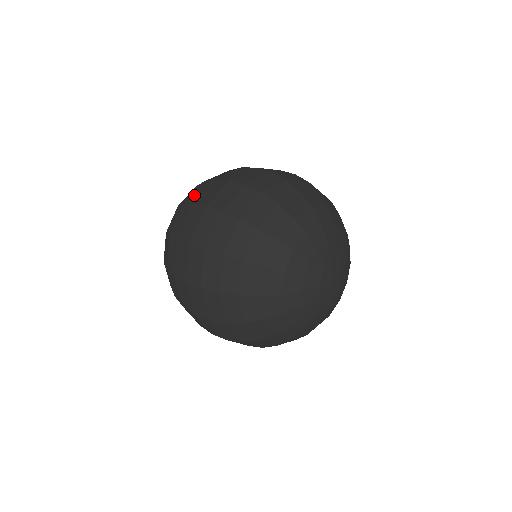
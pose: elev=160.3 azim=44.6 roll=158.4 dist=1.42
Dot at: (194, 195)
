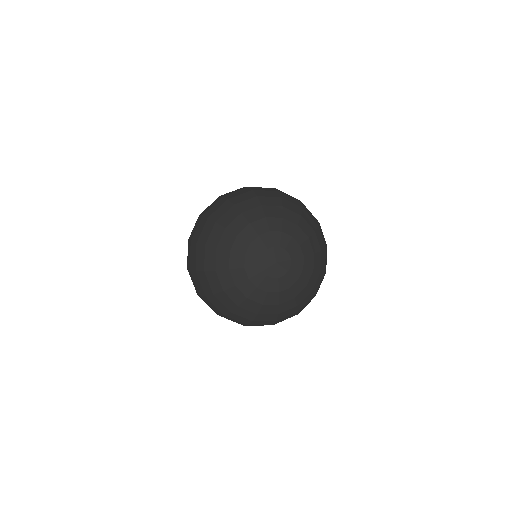
Dot at: occluded
